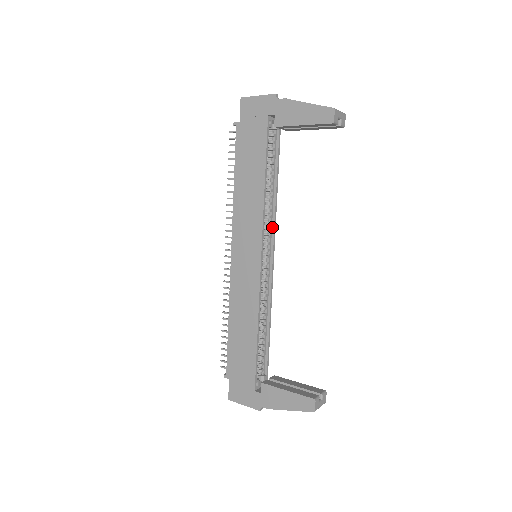
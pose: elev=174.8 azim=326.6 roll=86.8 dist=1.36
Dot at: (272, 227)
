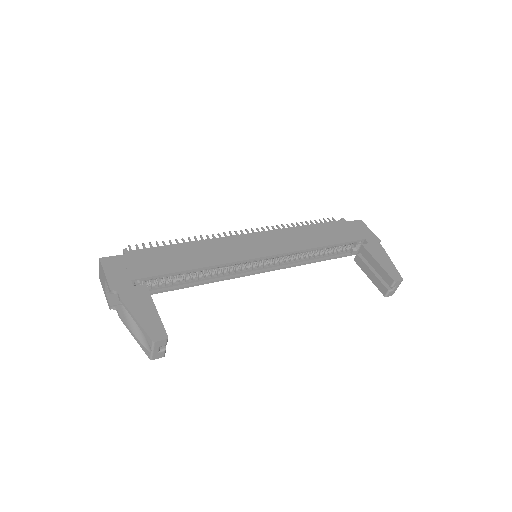
Dot at: (283, 265)
